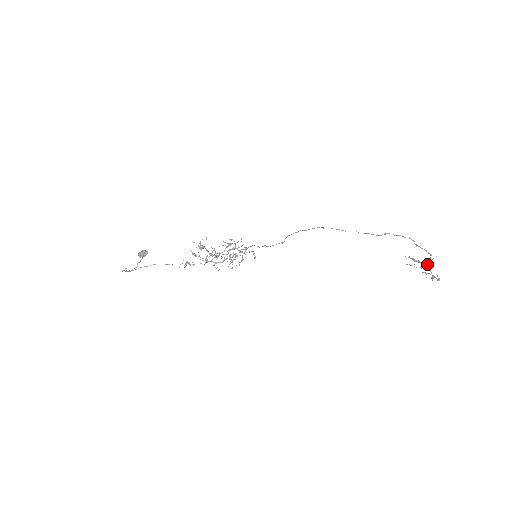
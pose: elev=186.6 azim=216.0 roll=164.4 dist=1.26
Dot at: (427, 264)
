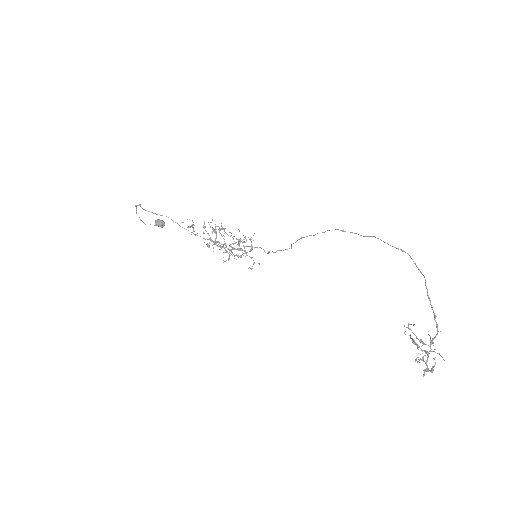
Dot at: occluded
